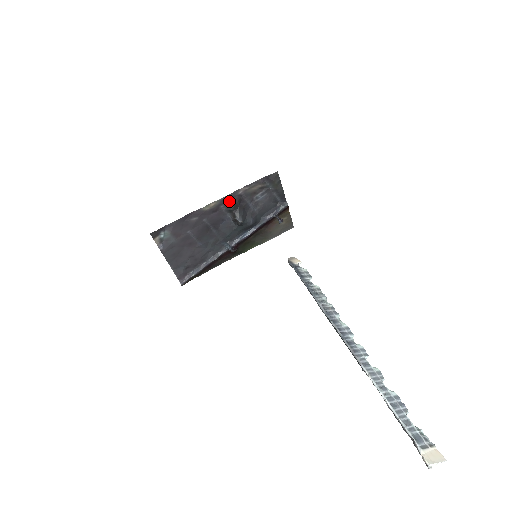
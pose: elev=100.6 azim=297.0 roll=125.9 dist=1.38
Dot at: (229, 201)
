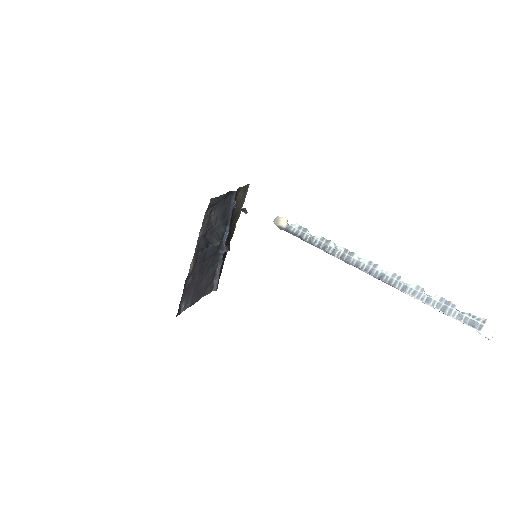
Dot at: (199, 248)
